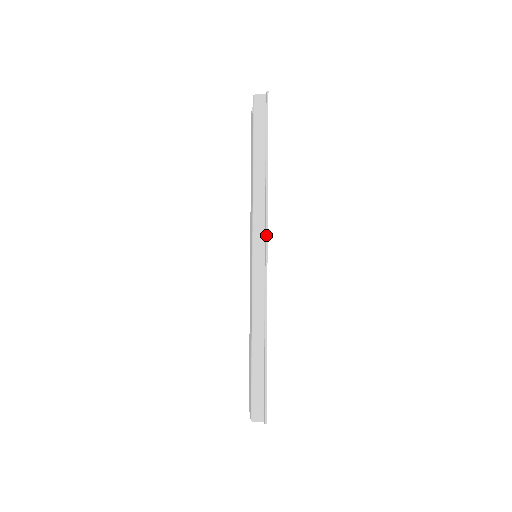
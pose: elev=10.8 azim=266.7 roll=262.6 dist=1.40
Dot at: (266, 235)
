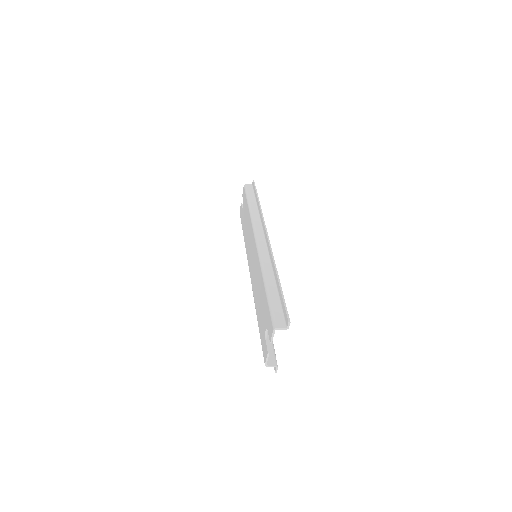
Dot at: (265, 226)
